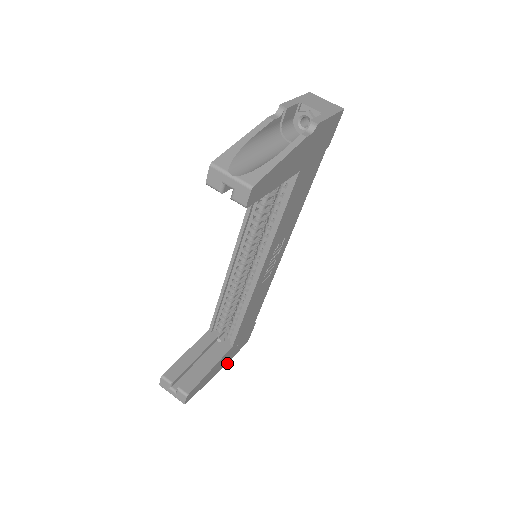
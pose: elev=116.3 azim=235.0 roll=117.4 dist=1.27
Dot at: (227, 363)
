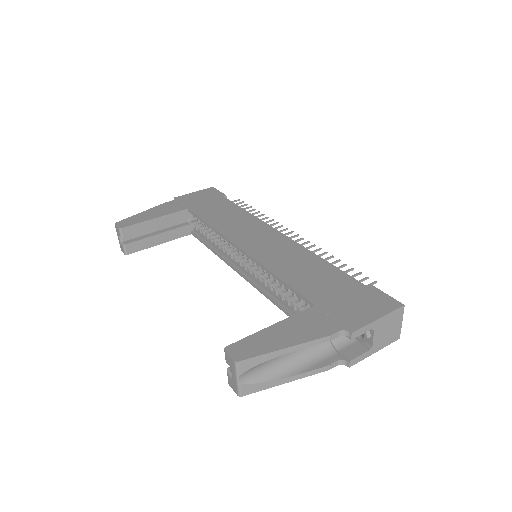
Dot at: occluded
